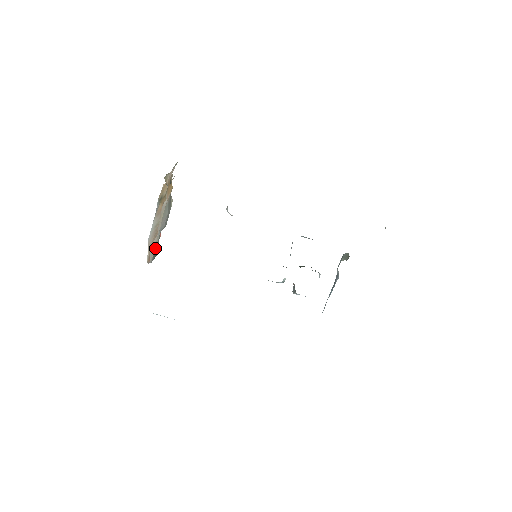
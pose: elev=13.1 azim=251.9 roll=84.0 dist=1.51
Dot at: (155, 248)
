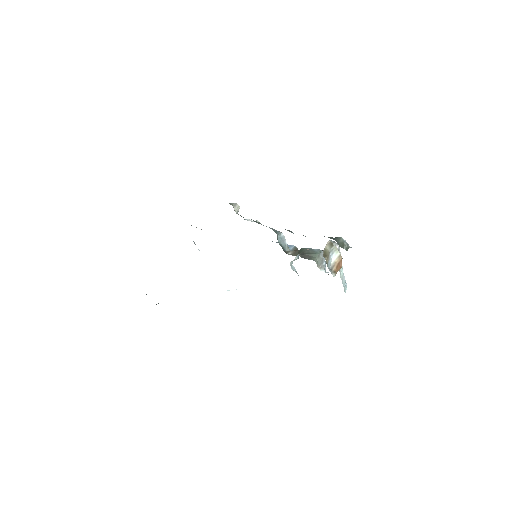
Dot at: occluded
